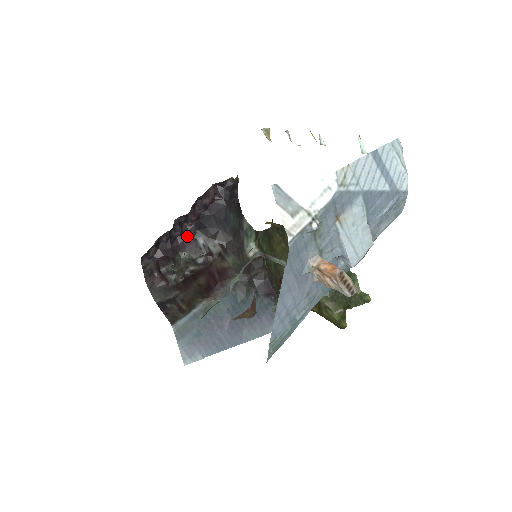
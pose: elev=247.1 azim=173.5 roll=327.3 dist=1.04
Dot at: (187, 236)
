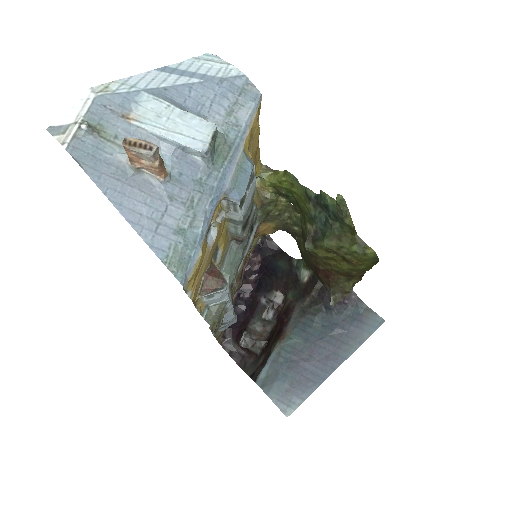
Dot at: (252, 304)
